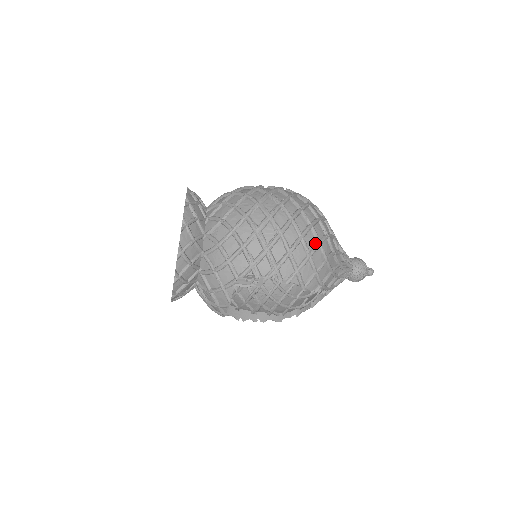
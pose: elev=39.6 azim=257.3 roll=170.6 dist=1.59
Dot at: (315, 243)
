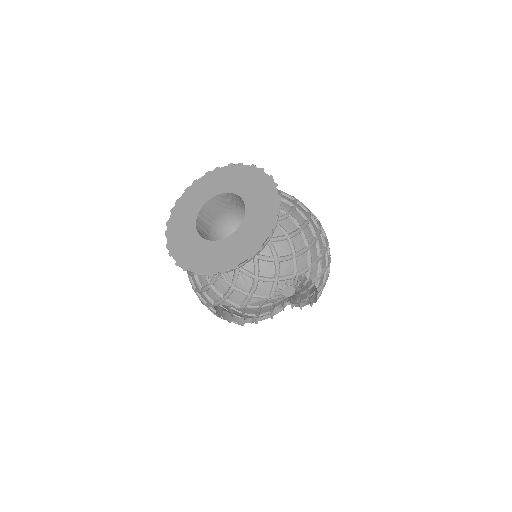
Dot at: occluded
